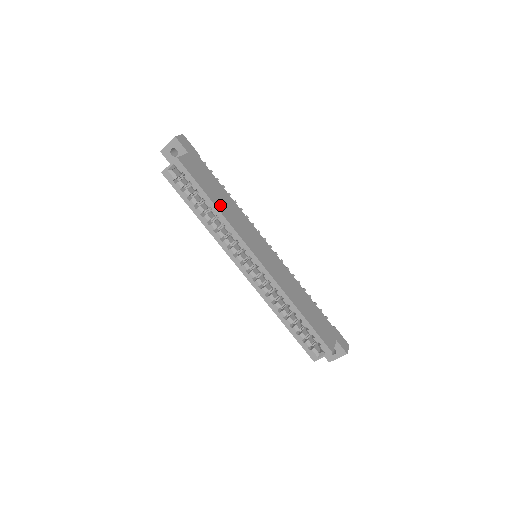
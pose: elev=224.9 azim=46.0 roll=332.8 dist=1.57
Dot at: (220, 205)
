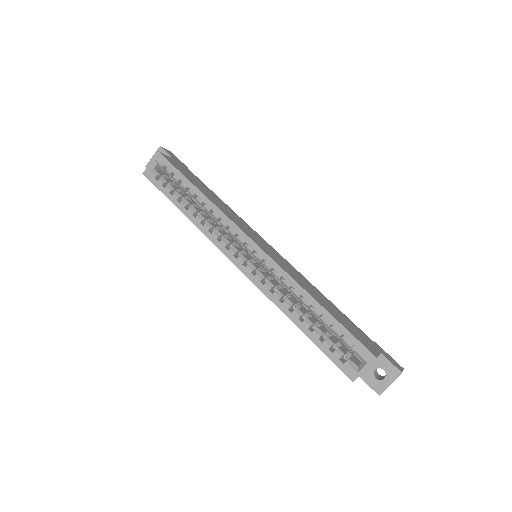
Dot at: (207, 195)
